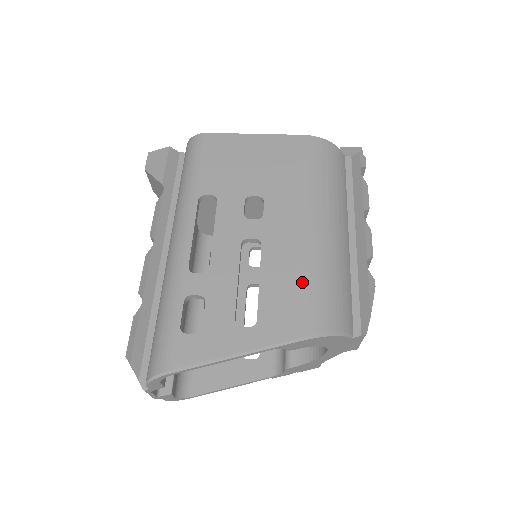
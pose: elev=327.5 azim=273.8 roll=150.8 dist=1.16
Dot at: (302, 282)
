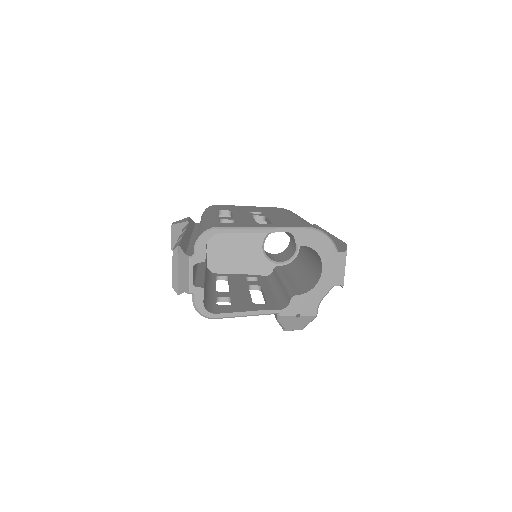
Dot at: (297, 221)
